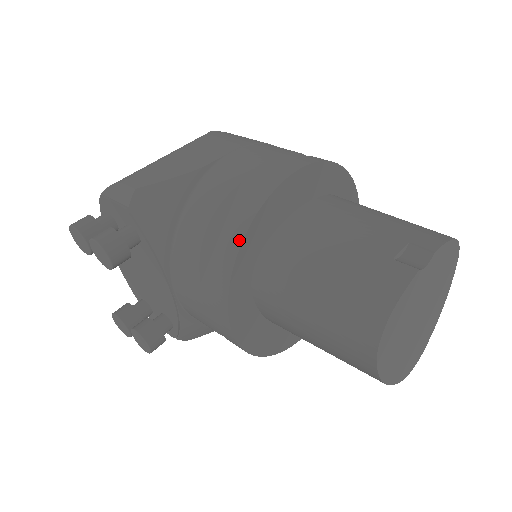
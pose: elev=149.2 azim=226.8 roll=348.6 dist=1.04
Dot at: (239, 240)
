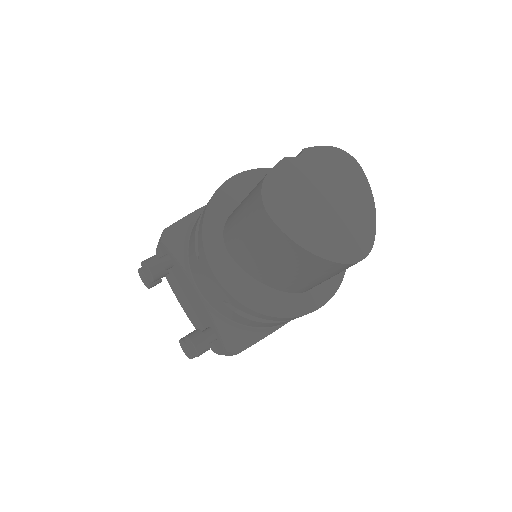
Dot at: (204, 214)
